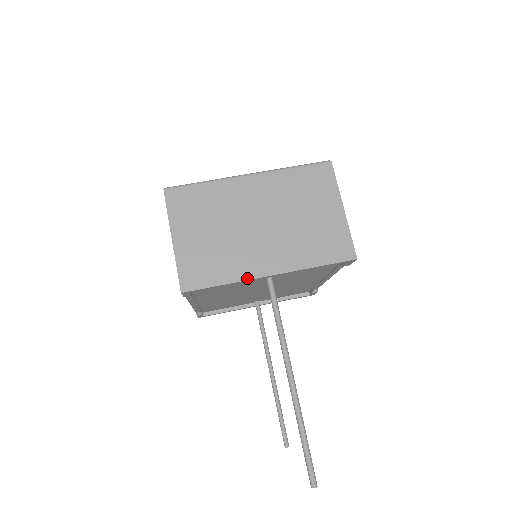
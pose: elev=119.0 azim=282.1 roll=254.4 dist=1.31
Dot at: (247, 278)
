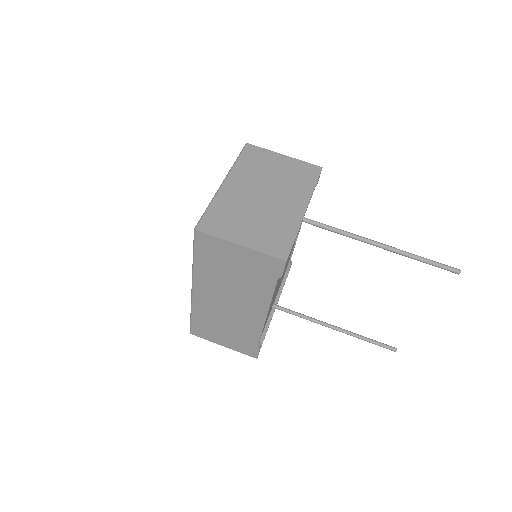
Dot at: (300, 222)
